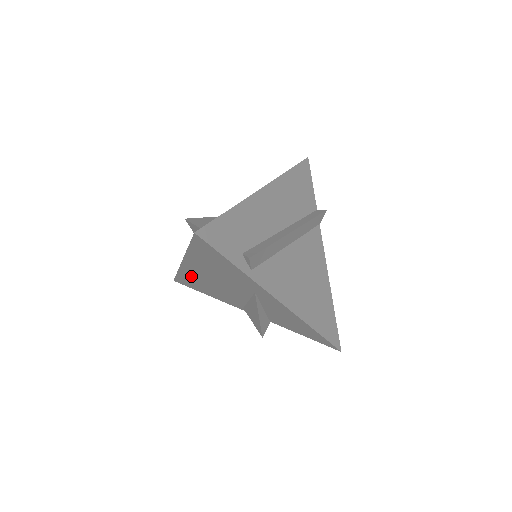
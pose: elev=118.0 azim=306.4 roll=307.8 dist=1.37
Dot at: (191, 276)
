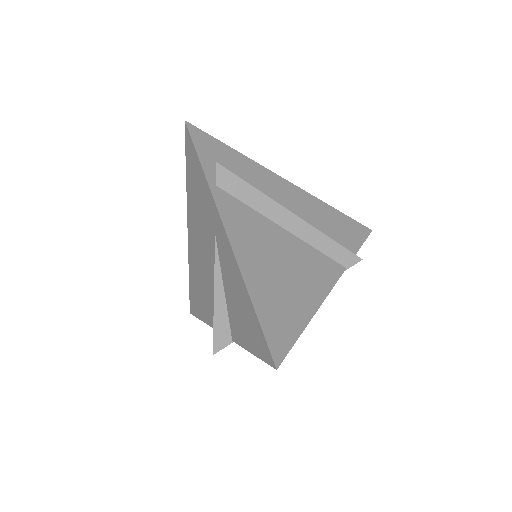
Dot at: (193, 268)
